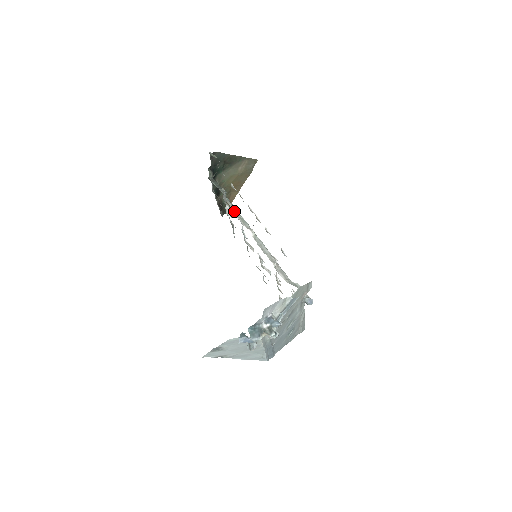
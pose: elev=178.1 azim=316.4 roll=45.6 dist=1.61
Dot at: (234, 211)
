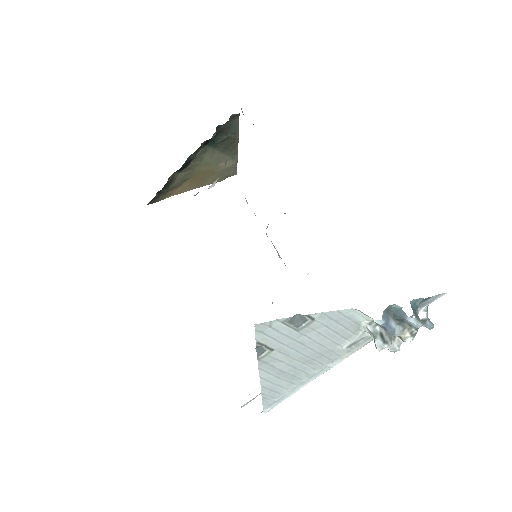
Dot at: occluded
